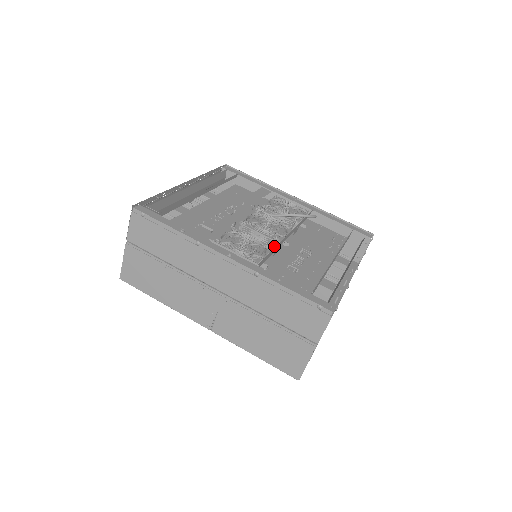
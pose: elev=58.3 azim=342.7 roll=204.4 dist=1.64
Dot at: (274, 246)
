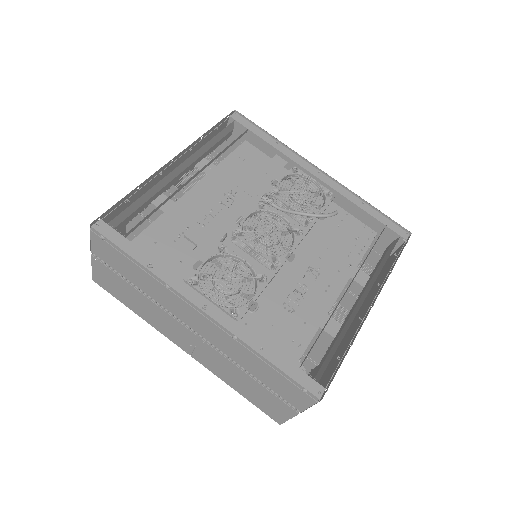
Dot at: (272, 268)
